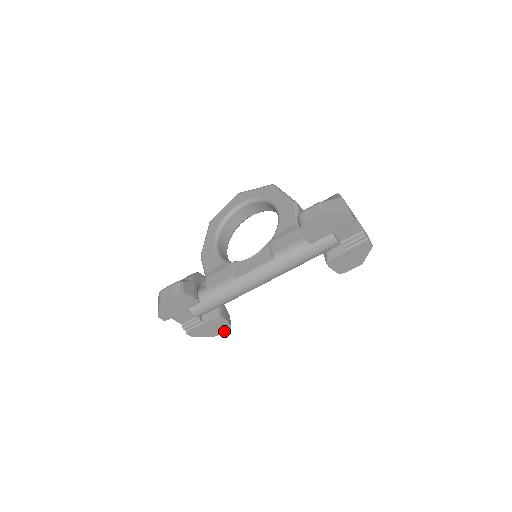
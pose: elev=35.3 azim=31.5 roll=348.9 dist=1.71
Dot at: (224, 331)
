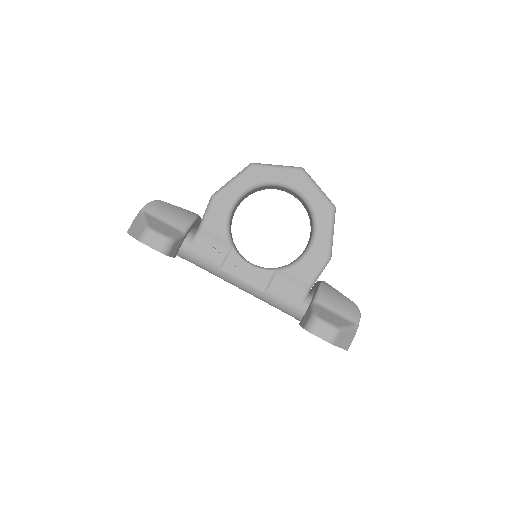
Dot at: occluded
